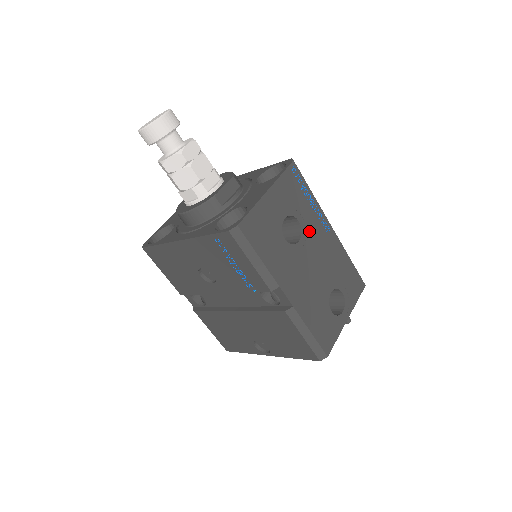
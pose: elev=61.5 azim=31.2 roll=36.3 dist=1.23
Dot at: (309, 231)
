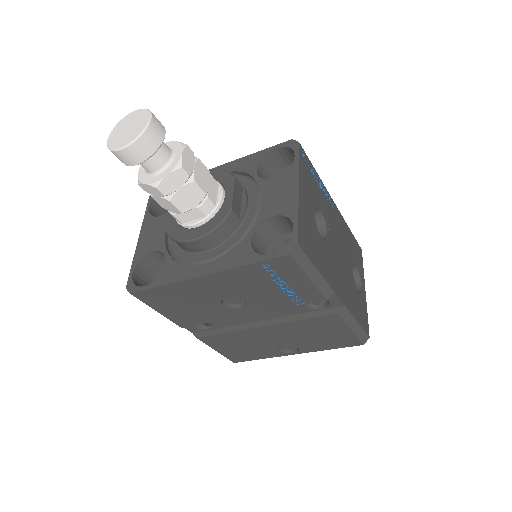
Dot at: (328, 217)
